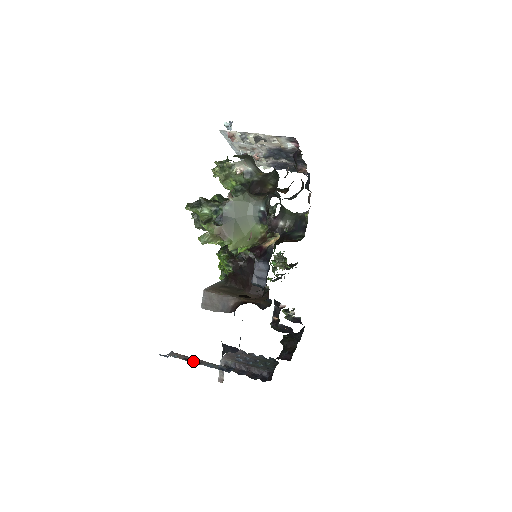
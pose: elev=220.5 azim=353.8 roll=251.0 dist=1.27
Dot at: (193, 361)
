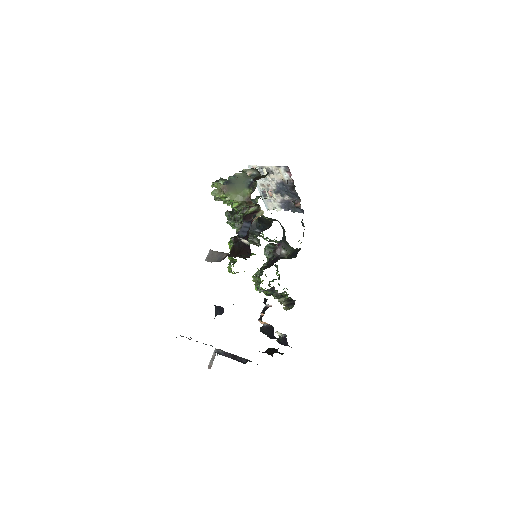
Dot at: occluded
